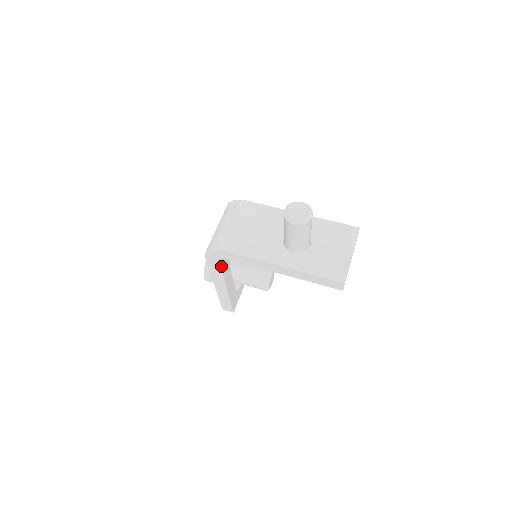
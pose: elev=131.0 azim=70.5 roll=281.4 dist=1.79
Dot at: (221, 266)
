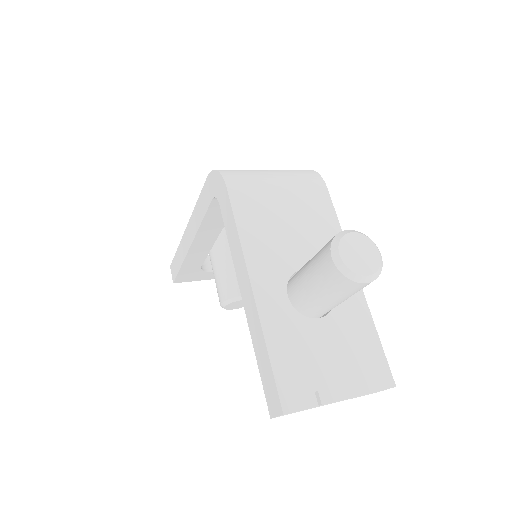
Dot at: (209, 210)
